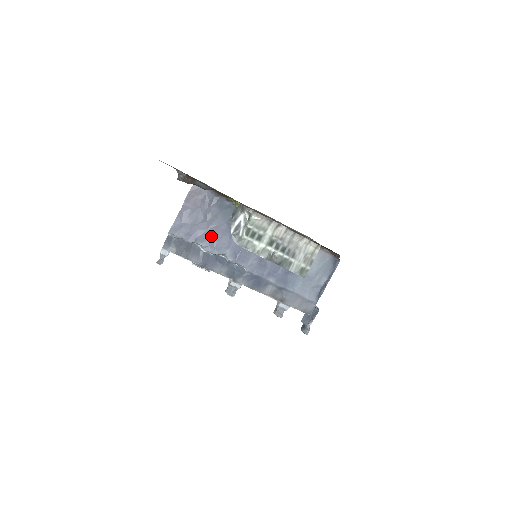
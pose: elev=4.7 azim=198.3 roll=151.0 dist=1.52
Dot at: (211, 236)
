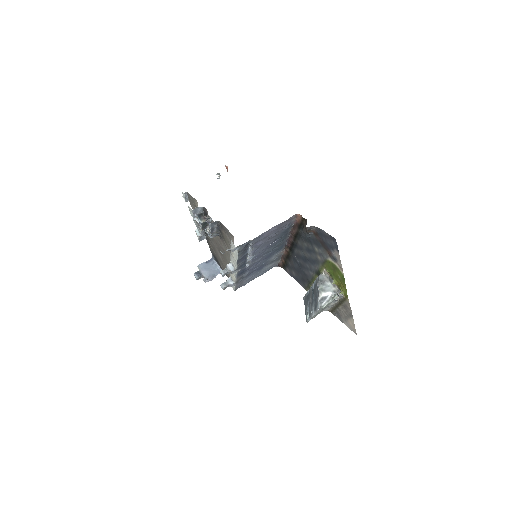
Dot at: (262, 245)
